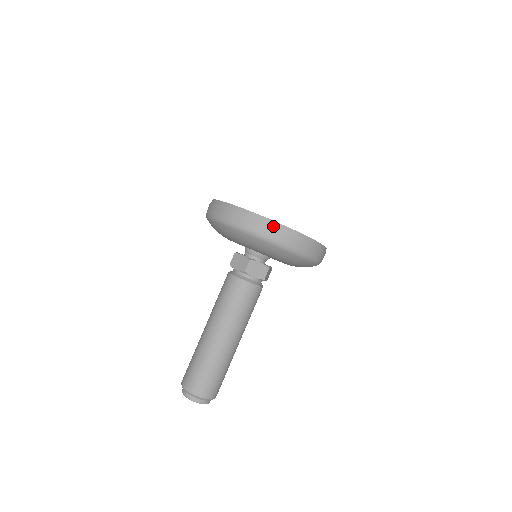
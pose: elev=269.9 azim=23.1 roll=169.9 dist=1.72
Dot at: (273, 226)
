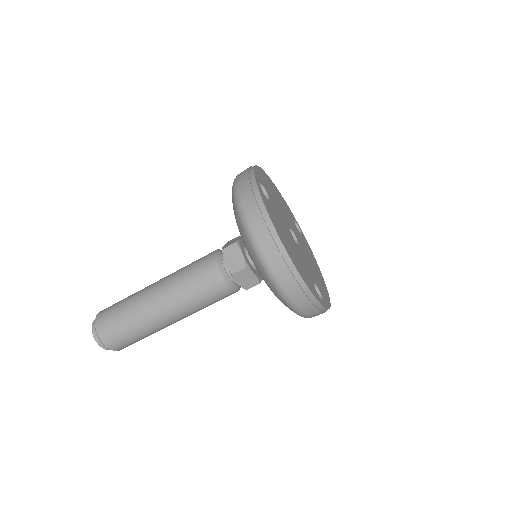
Dot at: (295, 281)
